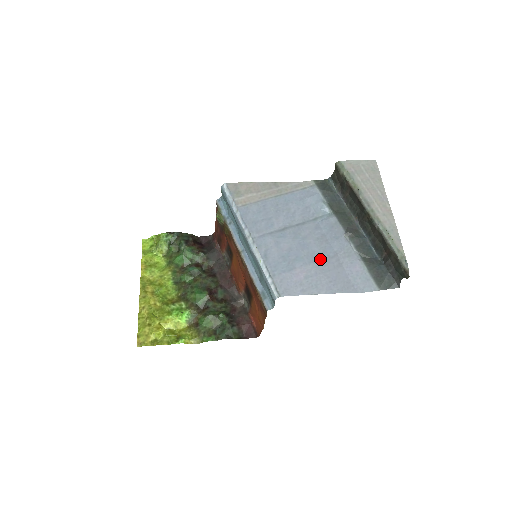
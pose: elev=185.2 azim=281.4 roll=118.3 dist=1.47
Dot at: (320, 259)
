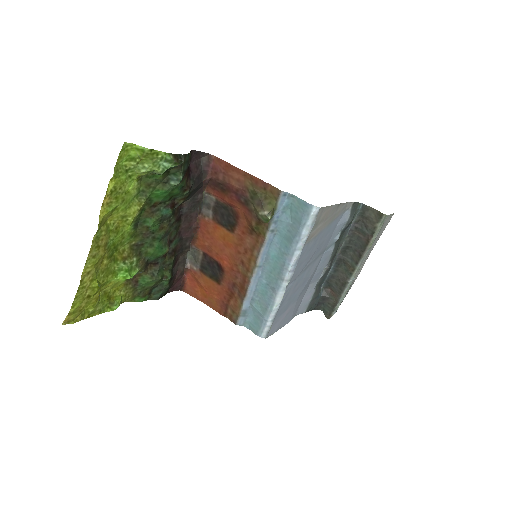
Dot at: occluded
